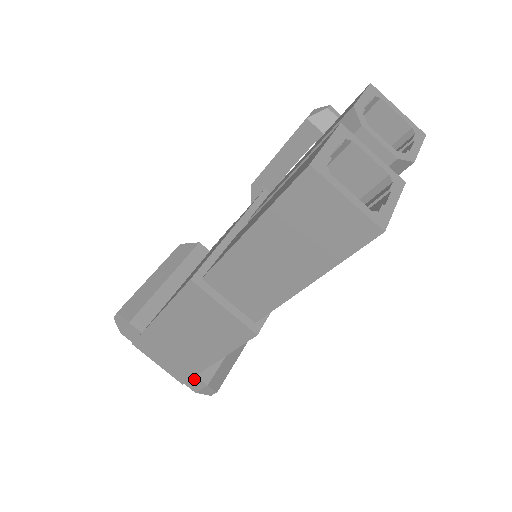
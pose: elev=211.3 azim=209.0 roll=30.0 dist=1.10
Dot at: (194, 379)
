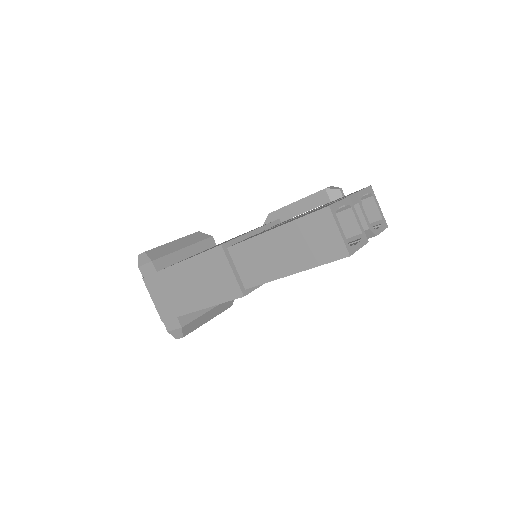
Dot at: (174, 320)
